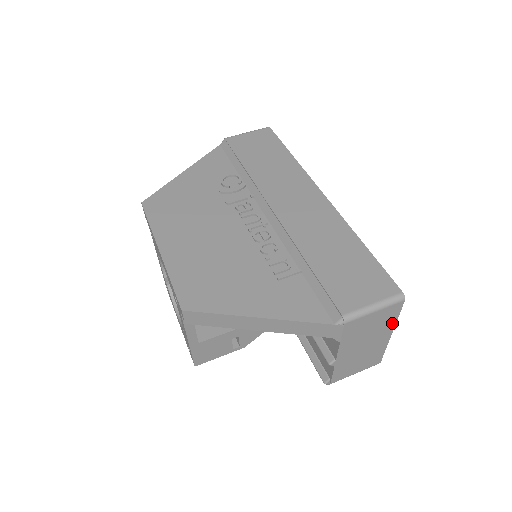
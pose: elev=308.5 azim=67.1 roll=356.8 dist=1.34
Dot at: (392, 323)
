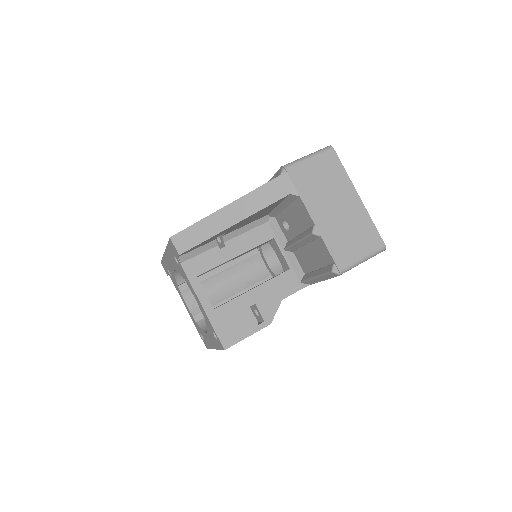
Dot at: (345, 179)
